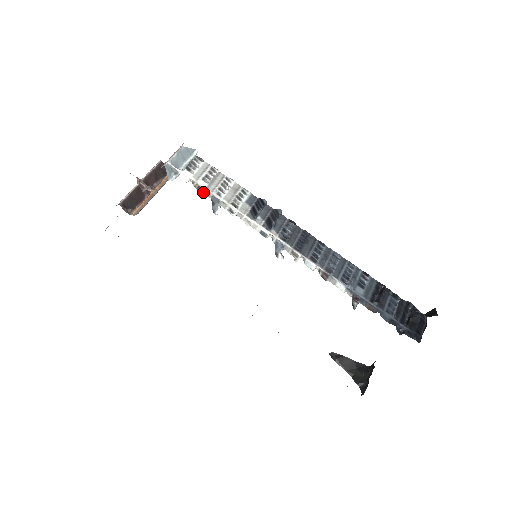
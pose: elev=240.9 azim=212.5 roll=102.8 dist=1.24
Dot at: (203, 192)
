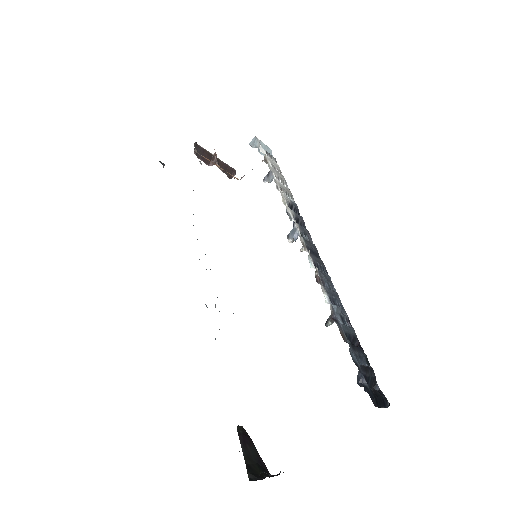
Dot at: (268, 164)
